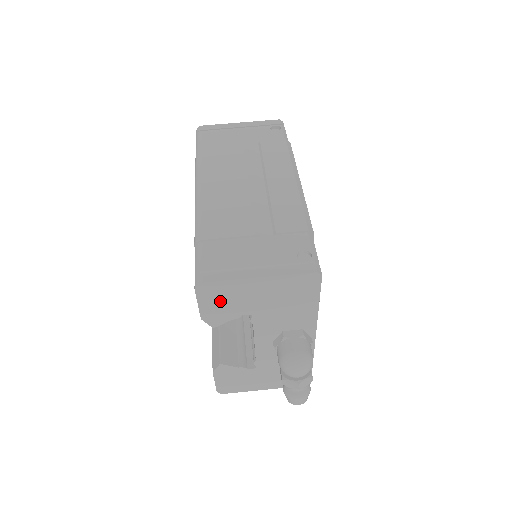
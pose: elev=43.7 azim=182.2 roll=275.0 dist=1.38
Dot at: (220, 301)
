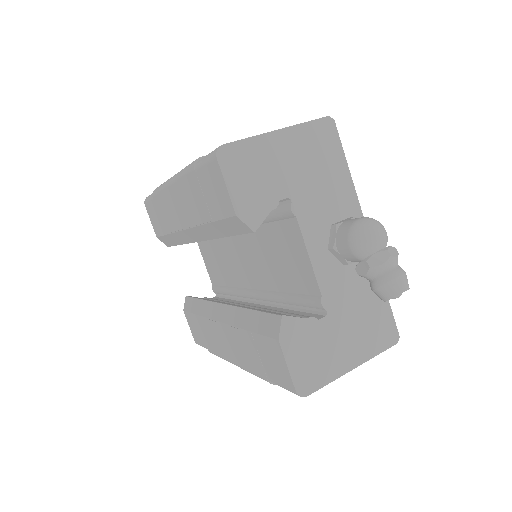
Dot at: (249, 177)
